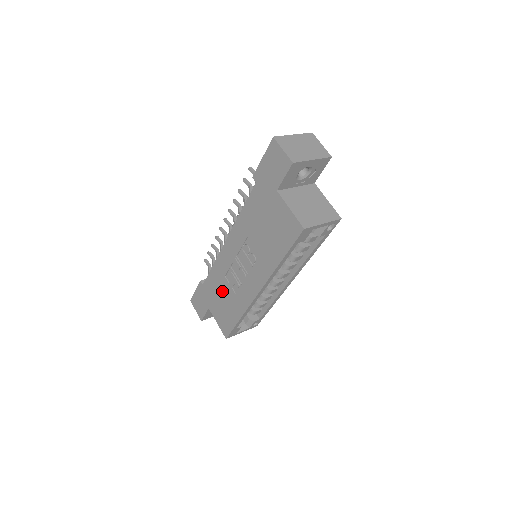
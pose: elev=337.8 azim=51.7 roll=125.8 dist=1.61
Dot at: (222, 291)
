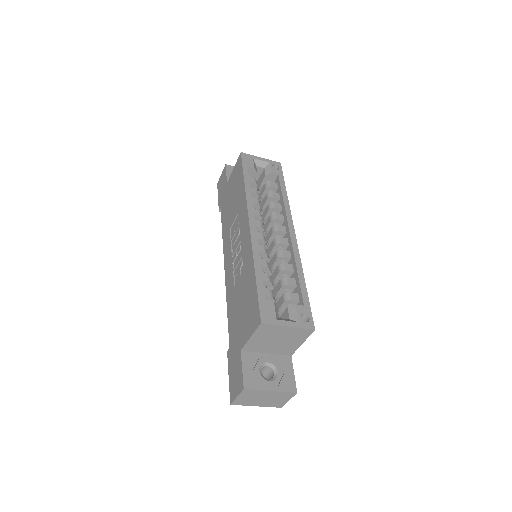
Dot at: (238, 300)
